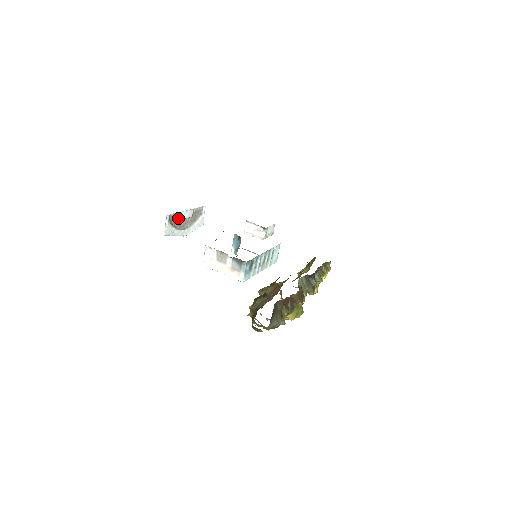
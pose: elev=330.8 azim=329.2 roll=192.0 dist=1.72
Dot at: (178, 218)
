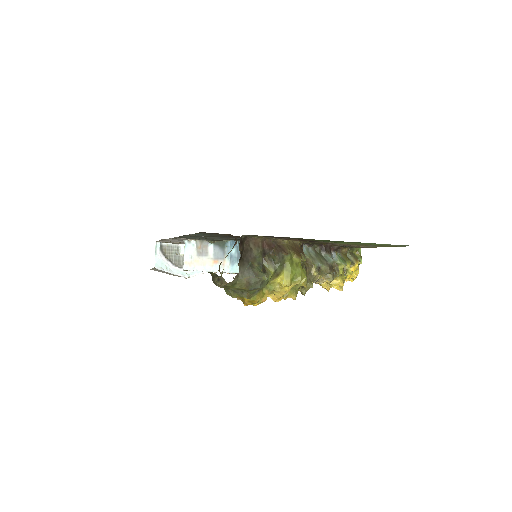
Dot at: (175, 252)
